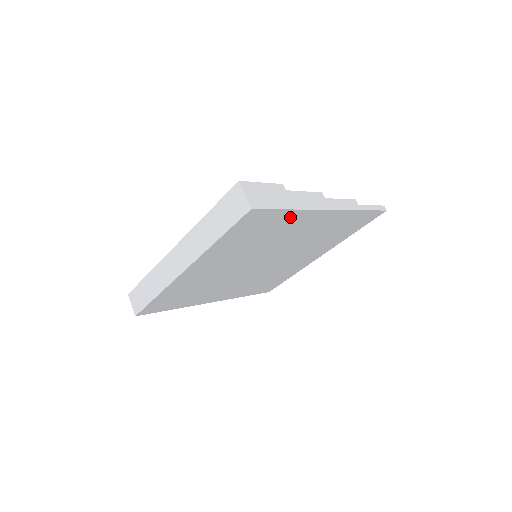
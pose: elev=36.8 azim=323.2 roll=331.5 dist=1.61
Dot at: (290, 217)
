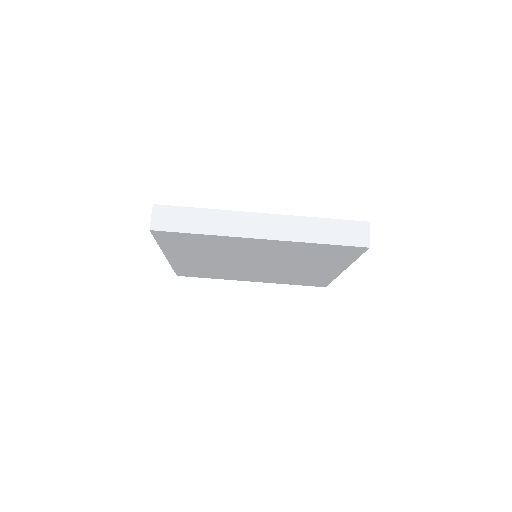
Dot at: (342, 261)
